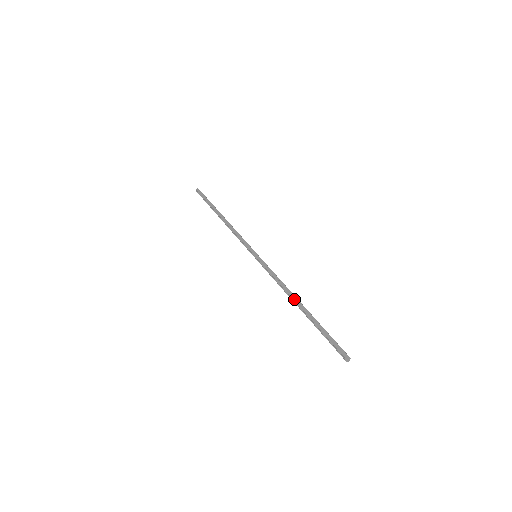
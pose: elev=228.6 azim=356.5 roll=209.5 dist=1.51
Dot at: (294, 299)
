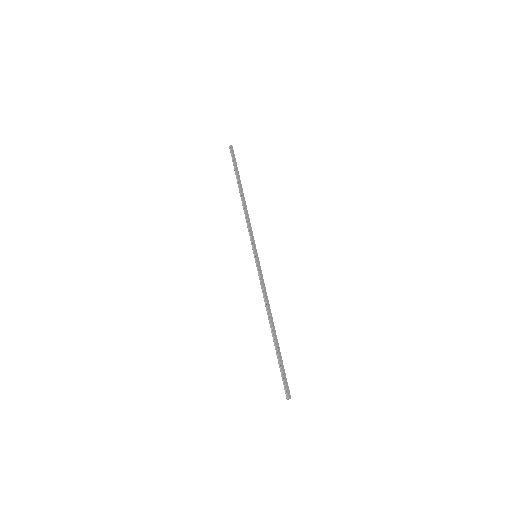
Dot at: (271, 319)
